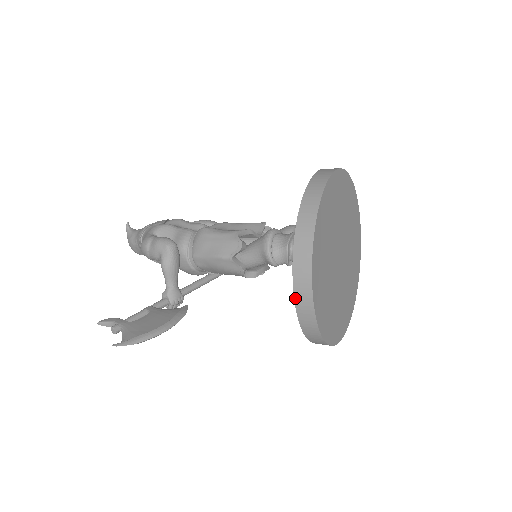
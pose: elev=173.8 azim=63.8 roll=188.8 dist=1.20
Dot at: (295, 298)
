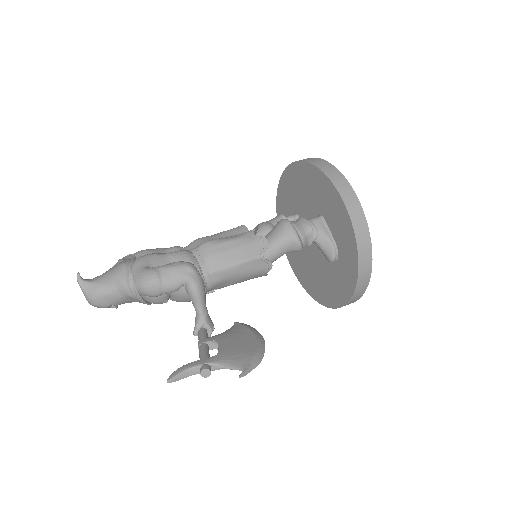
Dot at: (359, 258)
